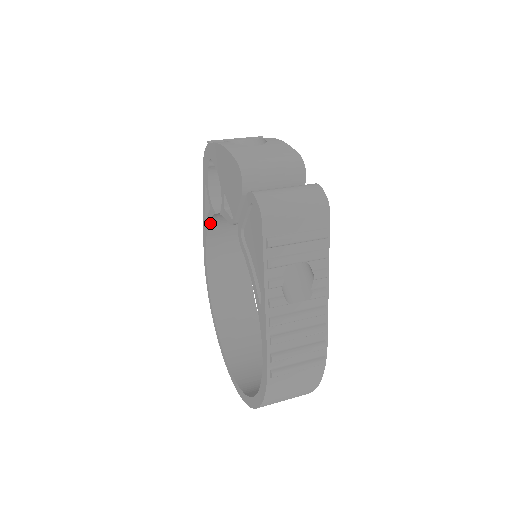
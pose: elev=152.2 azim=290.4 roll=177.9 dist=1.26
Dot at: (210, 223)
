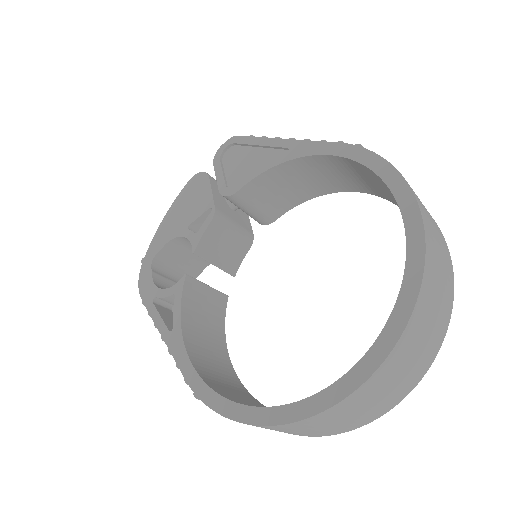
Dot at: (181, 318)
